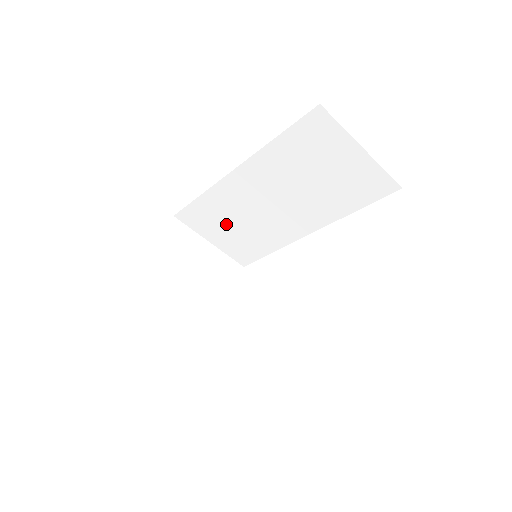
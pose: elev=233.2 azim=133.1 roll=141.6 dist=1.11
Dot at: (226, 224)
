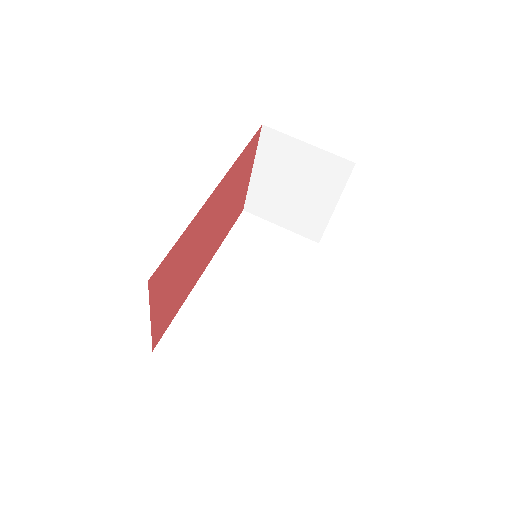
Dot at: (212, 336)
